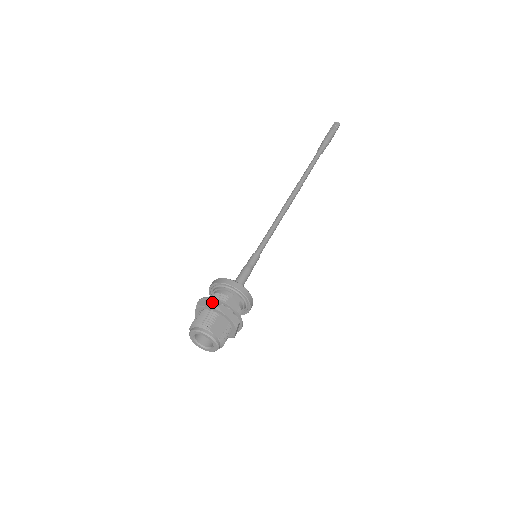
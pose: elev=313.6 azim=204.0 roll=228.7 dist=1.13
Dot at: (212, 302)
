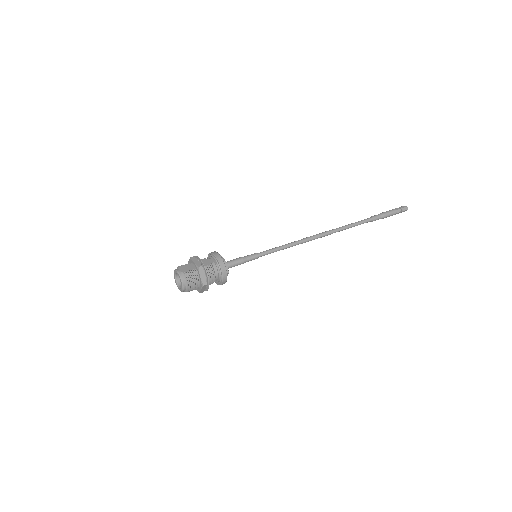
Dot at: occluded
